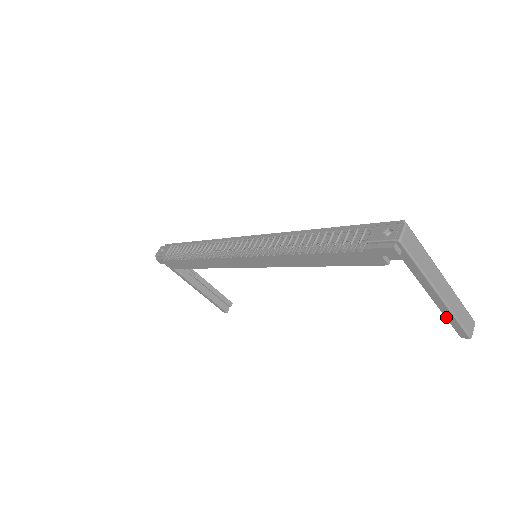
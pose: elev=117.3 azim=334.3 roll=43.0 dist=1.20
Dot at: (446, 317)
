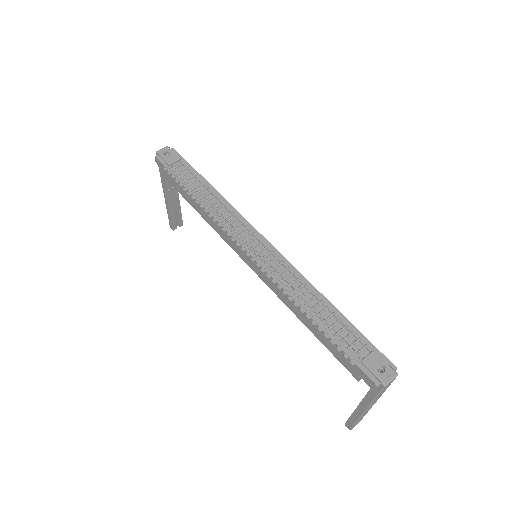
Dot at: (352, 415)
